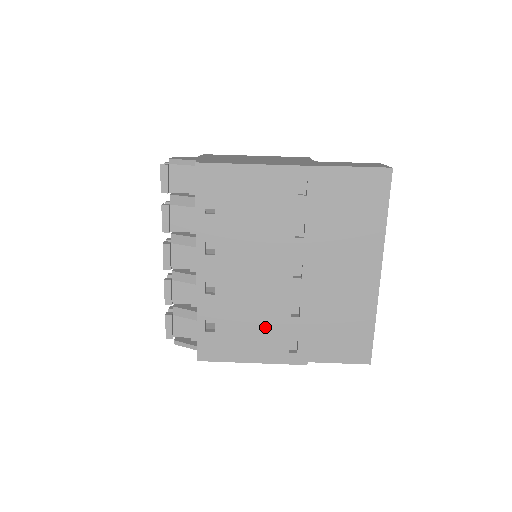
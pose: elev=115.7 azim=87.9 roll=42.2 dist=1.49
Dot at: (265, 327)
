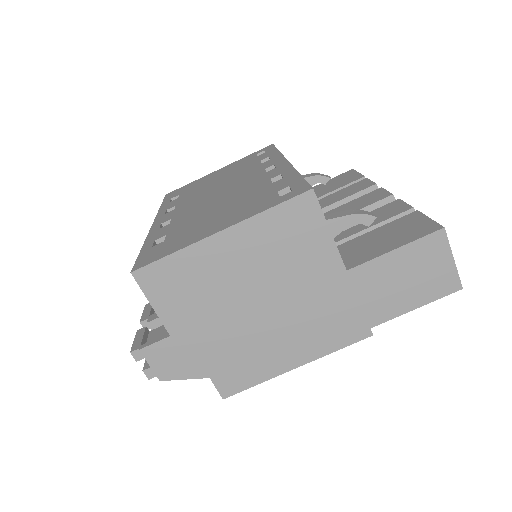
Dot at: occluded
